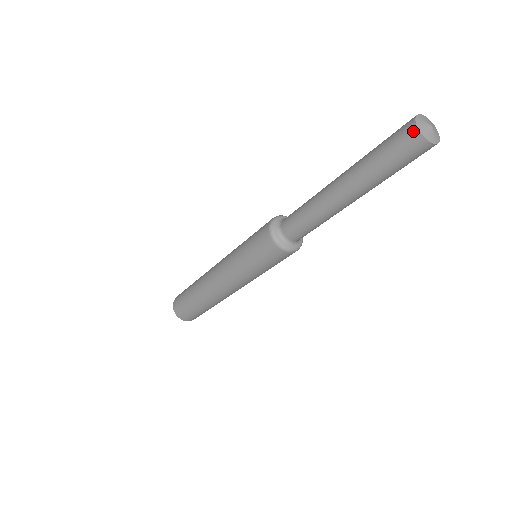
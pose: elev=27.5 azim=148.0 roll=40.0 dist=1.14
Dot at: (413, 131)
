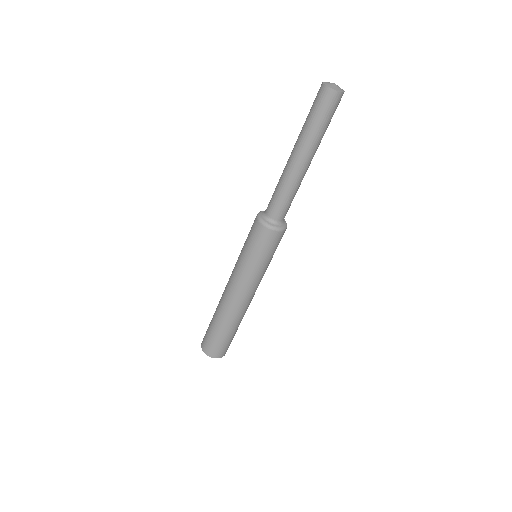
Dot at: (321, 85)
